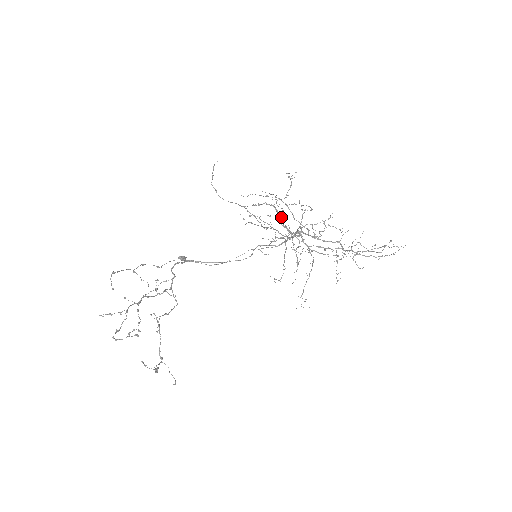
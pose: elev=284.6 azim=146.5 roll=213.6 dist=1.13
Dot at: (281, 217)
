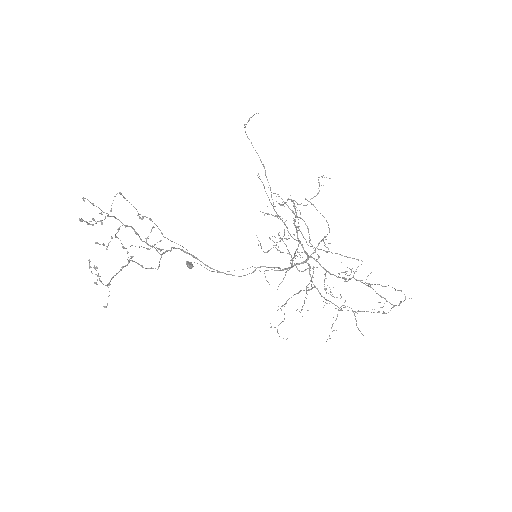
Dot at: (296, 212)
